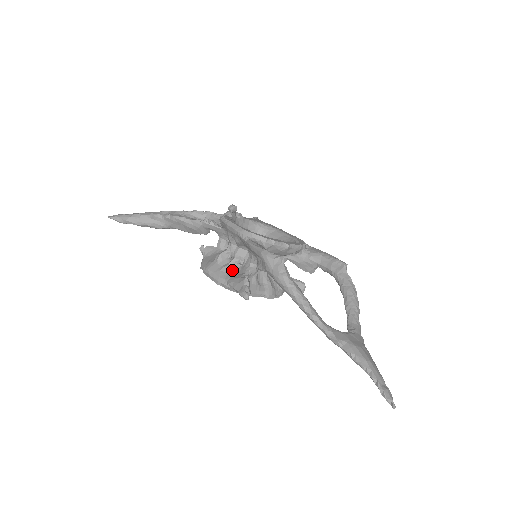
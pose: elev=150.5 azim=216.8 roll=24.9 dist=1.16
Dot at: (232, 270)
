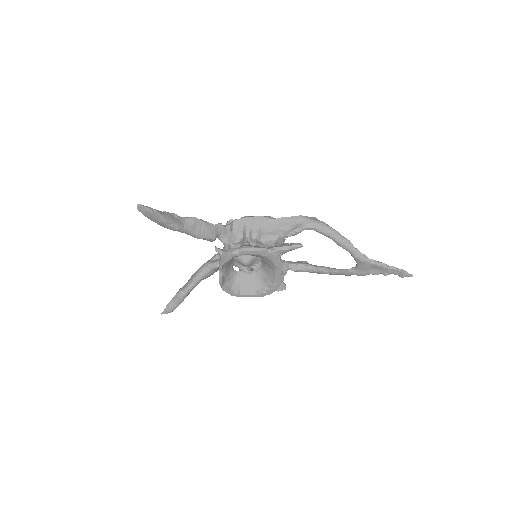
Dot at: occluded
